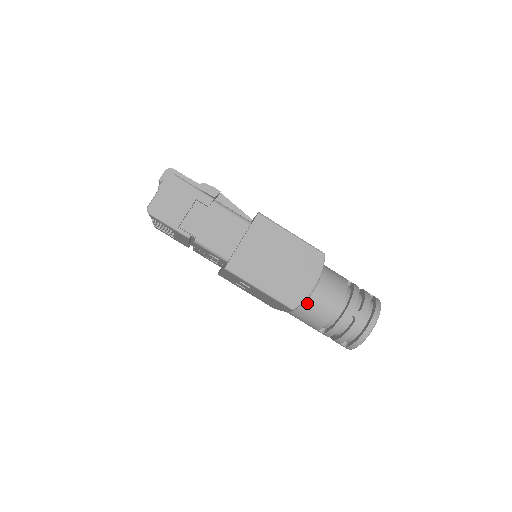
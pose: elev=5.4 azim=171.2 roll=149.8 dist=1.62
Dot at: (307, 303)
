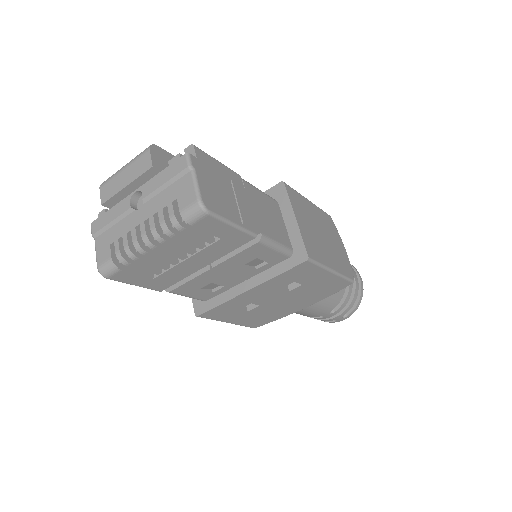
Dot at: occluded
